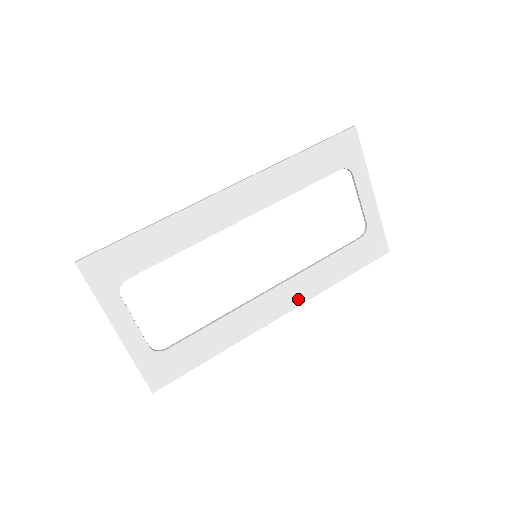
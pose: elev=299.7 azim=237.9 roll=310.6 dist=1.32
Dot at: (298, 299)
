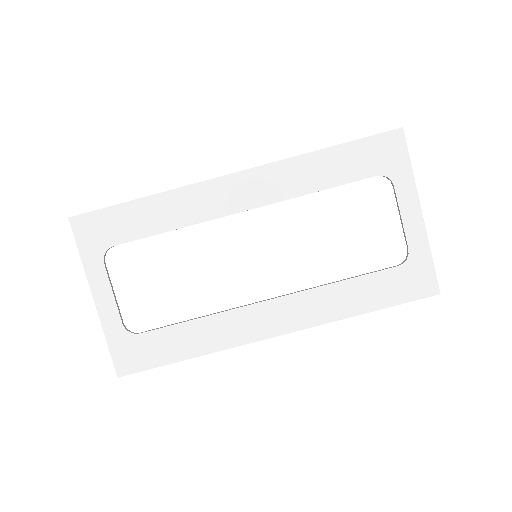
Dot at: (302, 321)
